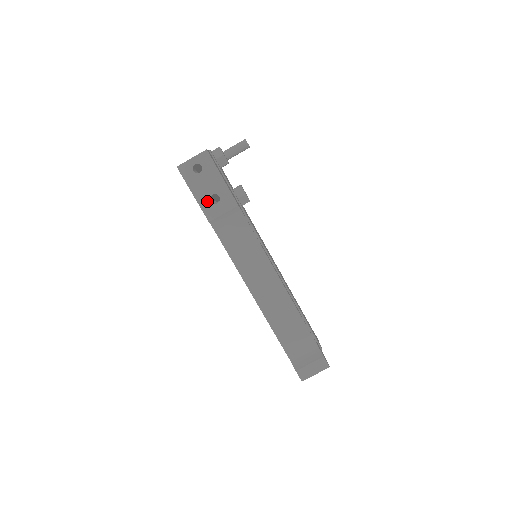
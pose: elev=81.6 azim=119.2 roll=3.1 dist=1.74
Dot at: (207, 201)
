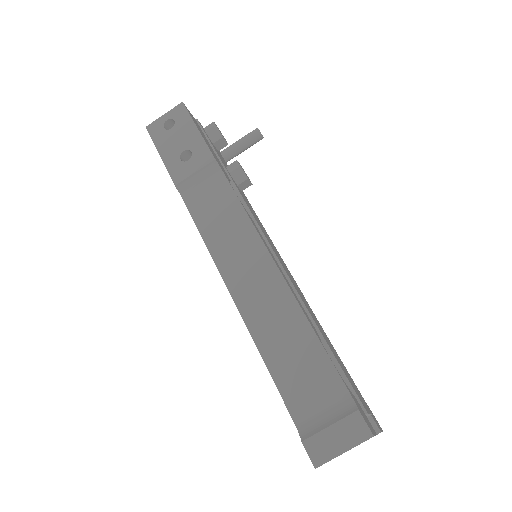
Dot at: (176, 160)
